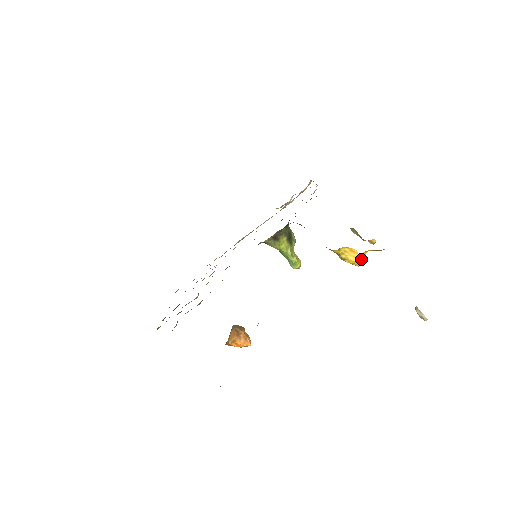
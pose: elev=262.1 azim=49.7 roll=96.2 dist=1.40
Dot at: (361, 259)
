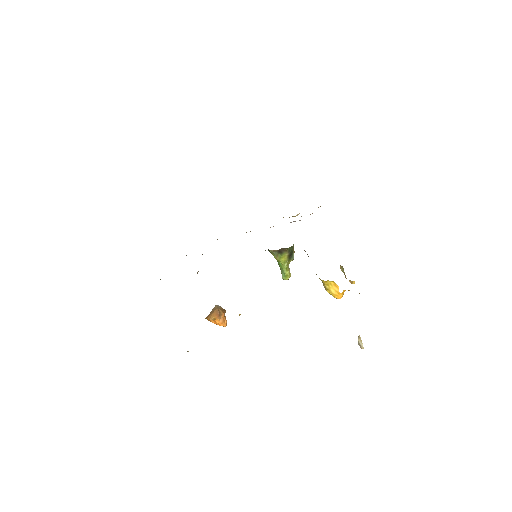
Dot at: (339, 294)
